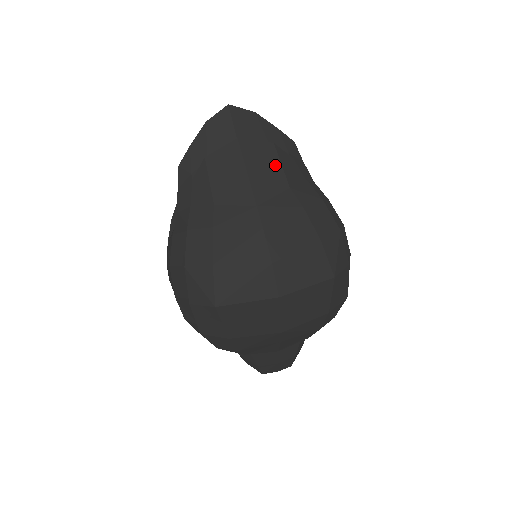
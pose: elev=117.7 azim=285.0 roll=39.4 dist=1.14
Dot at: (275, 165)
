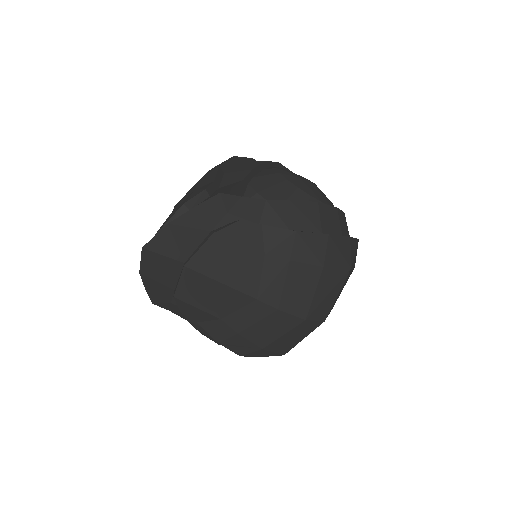
Dot at: (235, 251)
